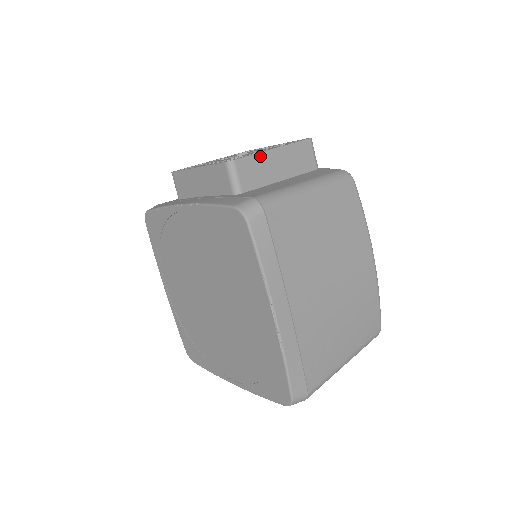
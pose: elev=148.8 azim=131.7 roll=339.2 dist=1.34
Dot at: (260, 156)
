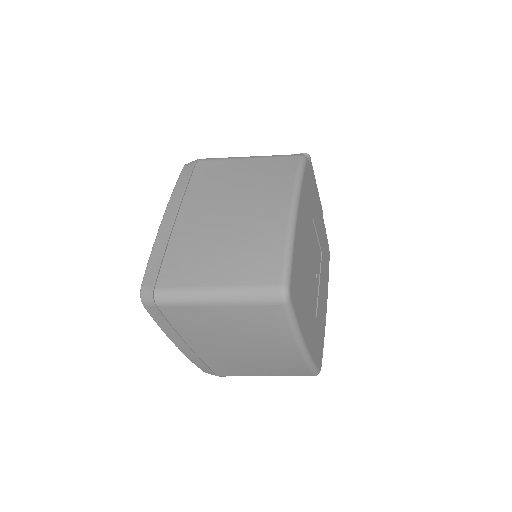
Dot at: occluded
